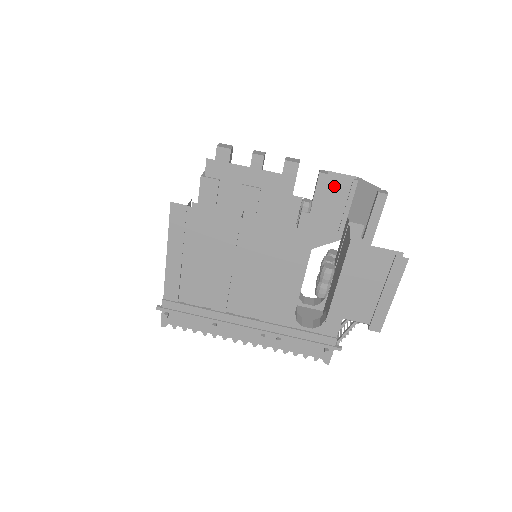
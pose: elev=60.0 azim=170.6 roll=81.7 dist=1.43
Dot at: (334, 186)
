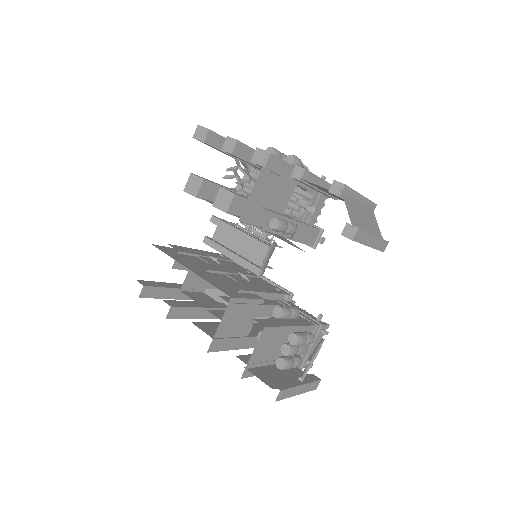
Dot at: (317, 186)
